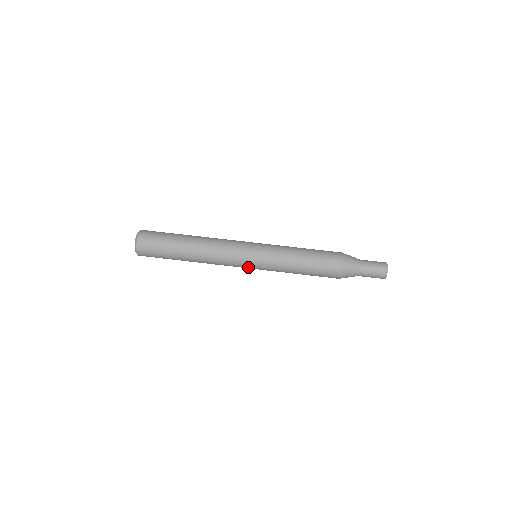
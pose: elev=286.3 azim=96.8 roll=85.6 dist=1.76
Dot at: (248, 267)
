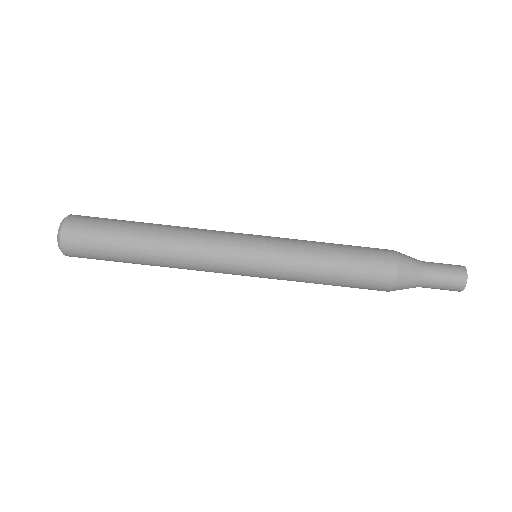
Dot at: occluded
